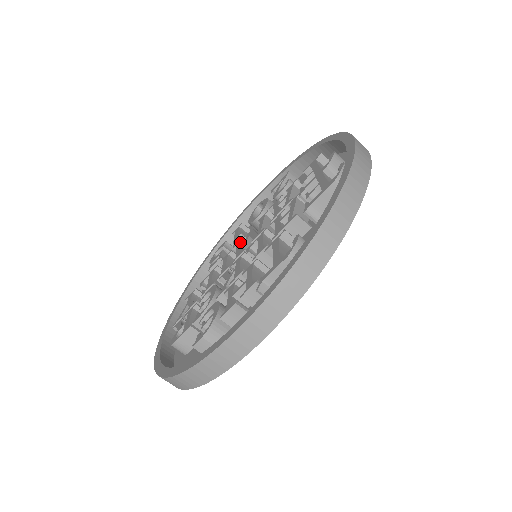
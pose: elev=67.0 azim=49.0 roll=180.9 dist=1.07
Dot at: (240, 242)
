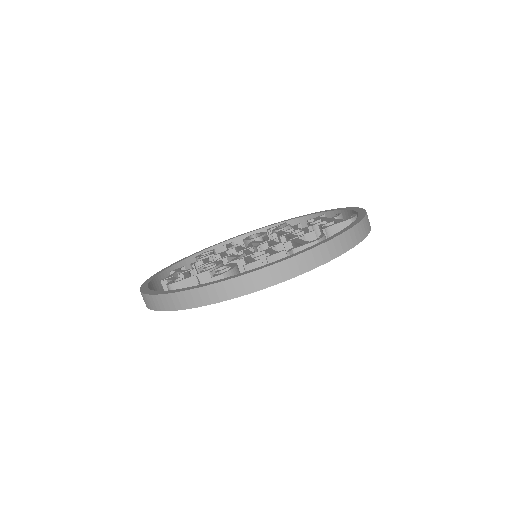
Dot at: (241, 246)
